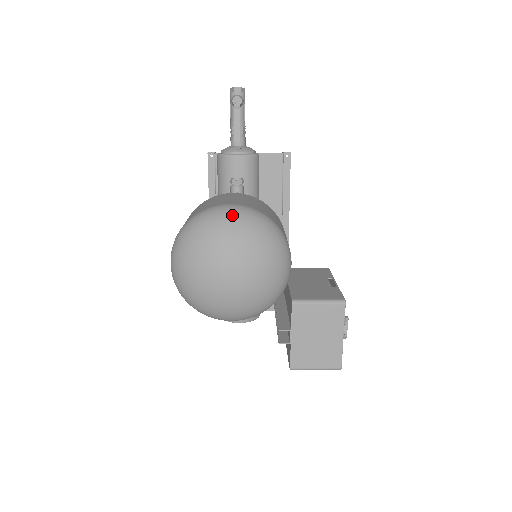
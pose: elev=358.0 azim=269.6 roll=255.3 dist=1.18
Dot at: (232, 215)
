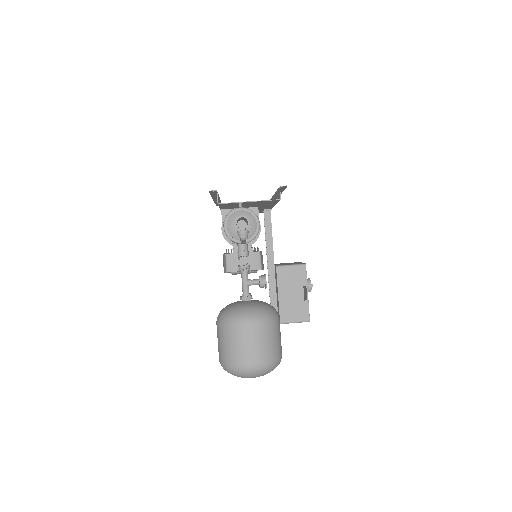
Dot at: (253, 373)
